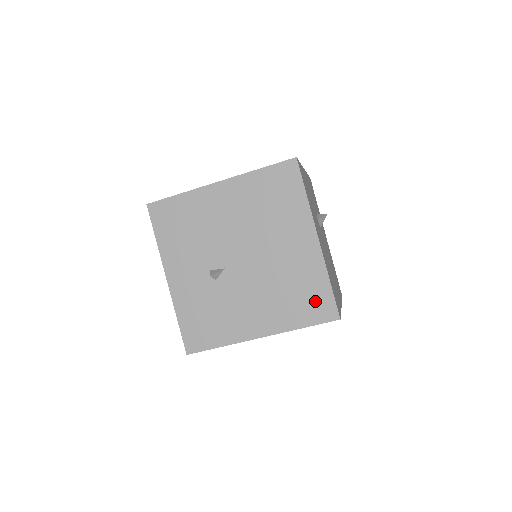
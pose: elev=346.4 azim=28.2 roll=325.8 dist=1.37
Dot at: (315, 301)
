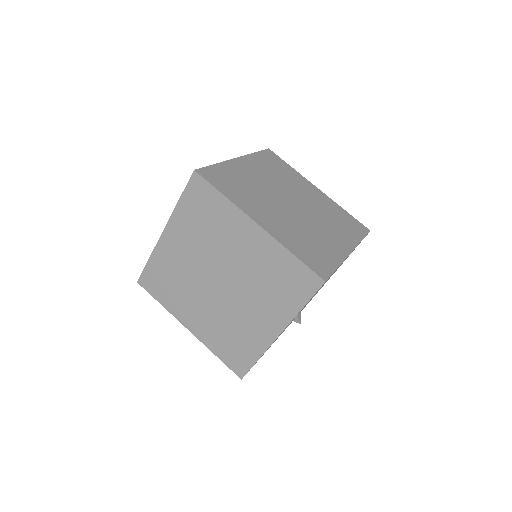
Dot at: occluded
